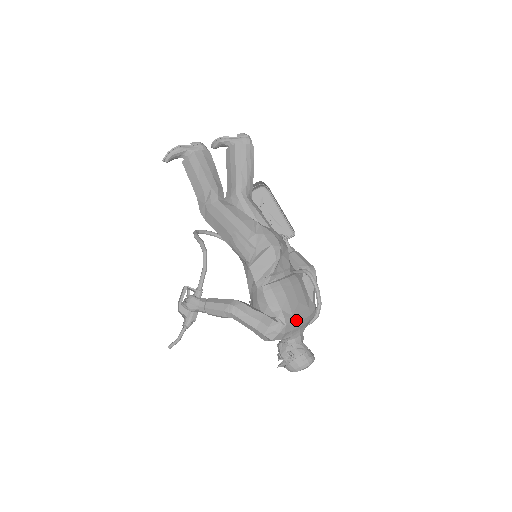
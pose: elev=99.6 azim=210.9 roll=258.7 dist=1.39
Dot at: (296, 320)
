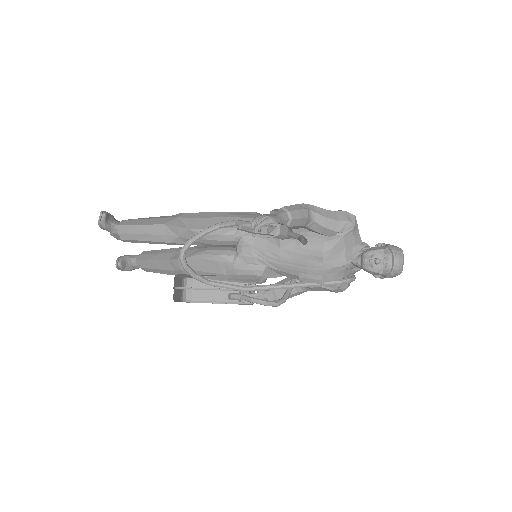
Dot at: occluded
